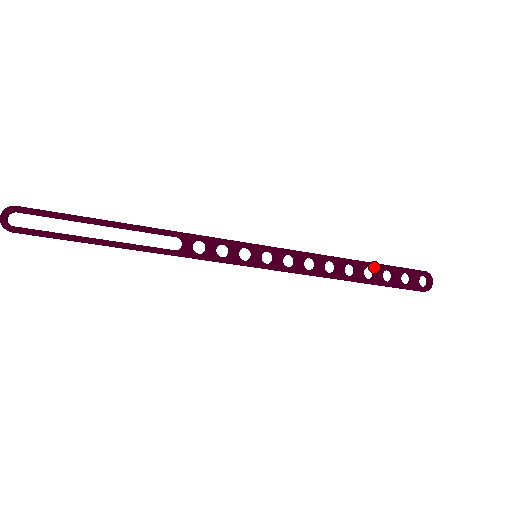
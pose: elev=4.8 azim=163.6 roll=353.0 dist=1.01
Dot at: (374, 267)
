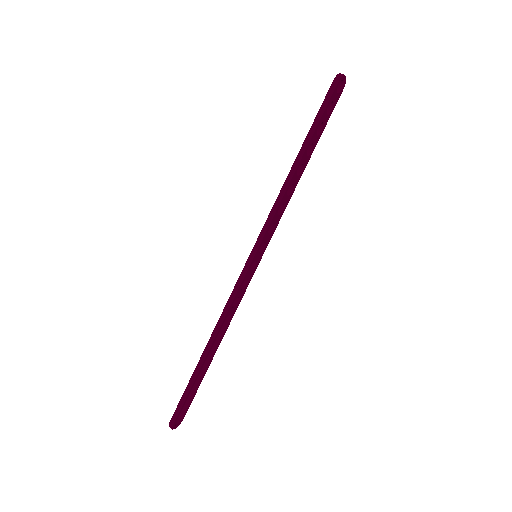
Dot at: occluded
